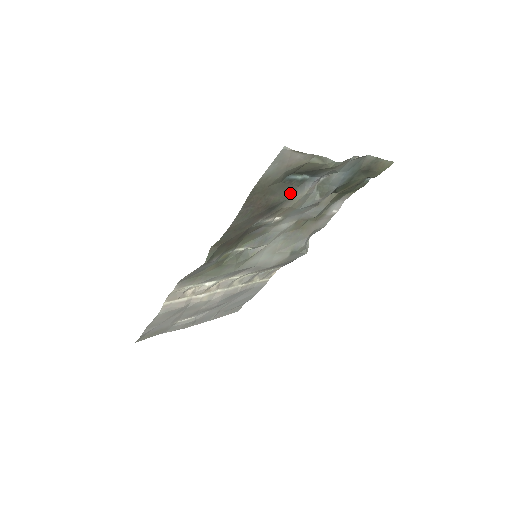
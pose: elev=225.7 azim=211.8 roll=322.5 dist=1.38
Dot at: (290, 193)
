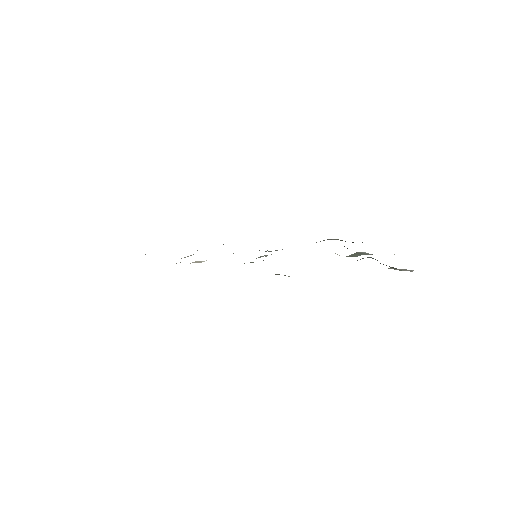
Dot at: occluded
